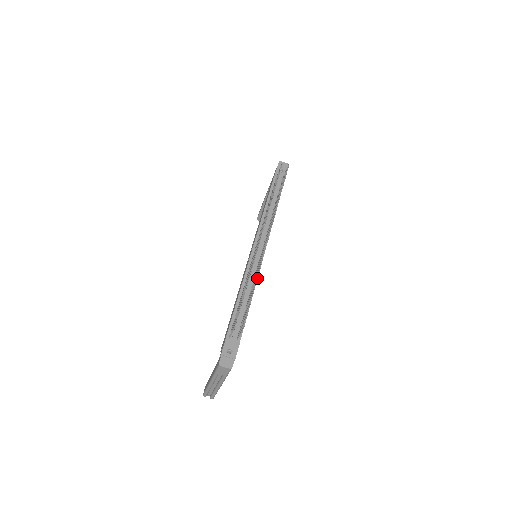
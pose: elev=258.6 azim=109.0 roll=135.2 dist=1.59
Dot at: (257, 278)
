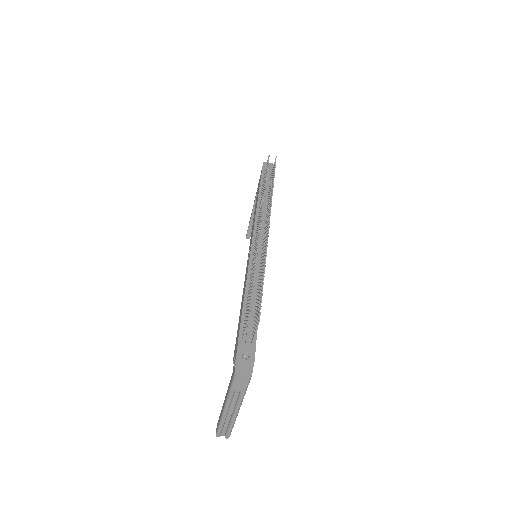
Dot at: (265, 266)
